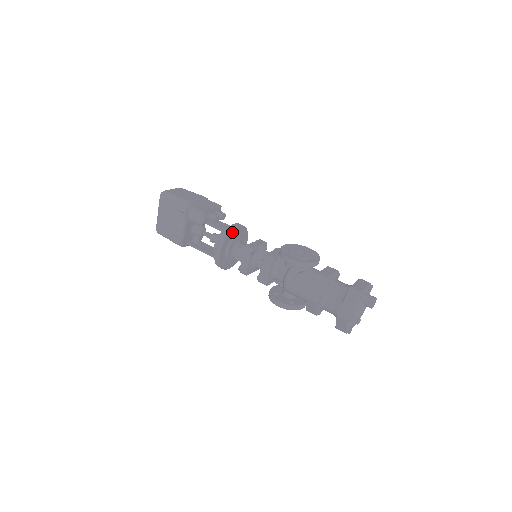
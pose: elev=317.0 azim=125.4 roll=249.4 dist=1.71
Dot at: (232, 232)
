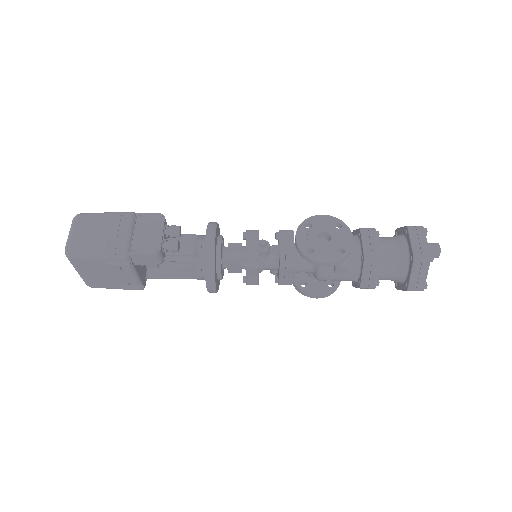
Dot at: (214, 254)
